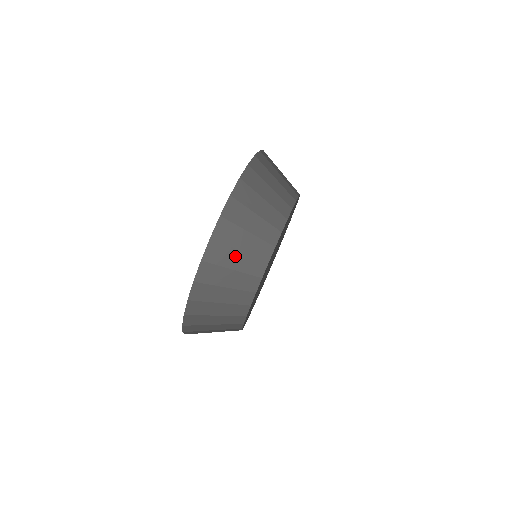
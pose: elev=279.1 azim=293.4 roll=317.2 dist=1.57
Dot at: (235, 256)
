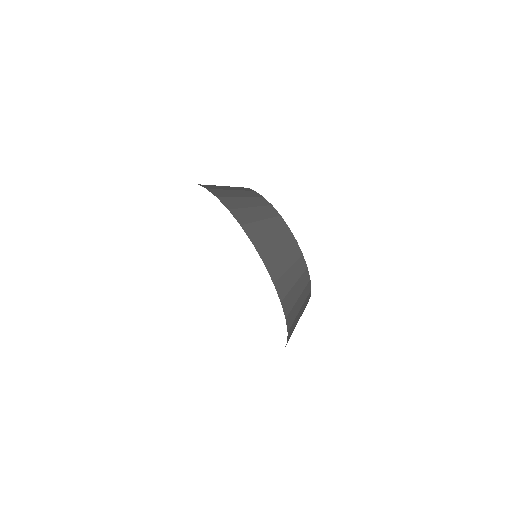
Dot at: (295, 290)
